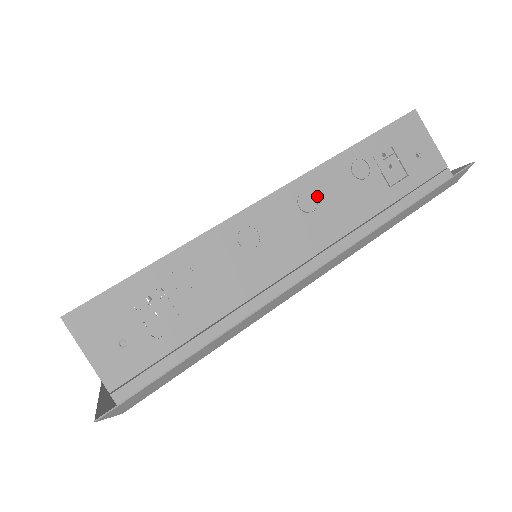
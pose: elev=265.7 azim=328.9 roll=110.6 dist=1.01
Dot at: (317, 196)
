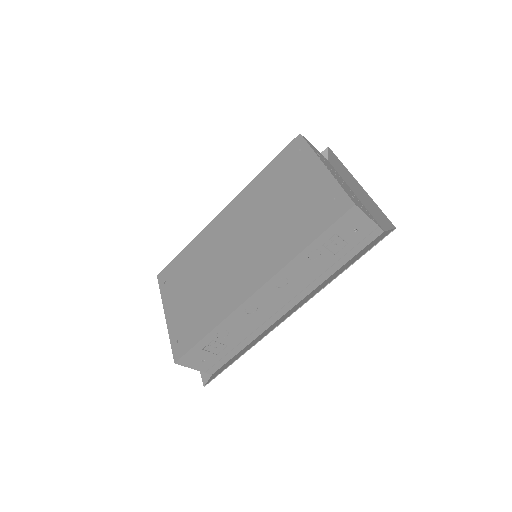
Dot at: (287, 278)
